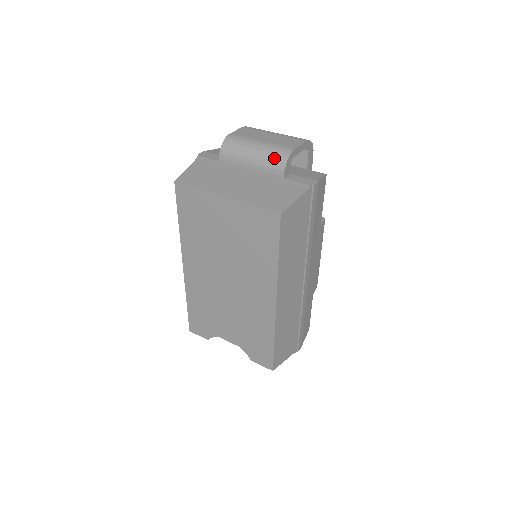
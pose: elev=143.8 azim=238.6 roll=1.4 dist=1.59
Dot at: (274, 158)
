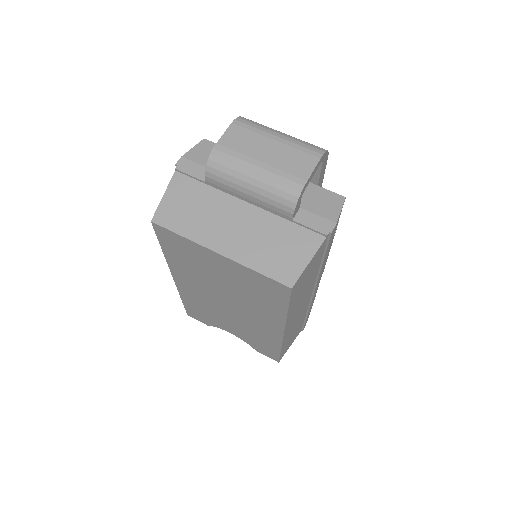
Dot at: (279, 196)
